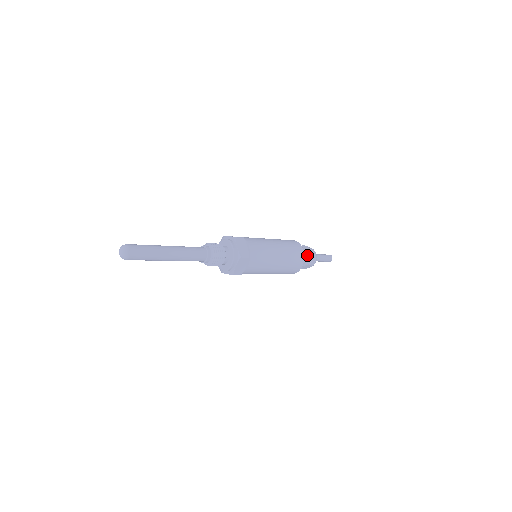
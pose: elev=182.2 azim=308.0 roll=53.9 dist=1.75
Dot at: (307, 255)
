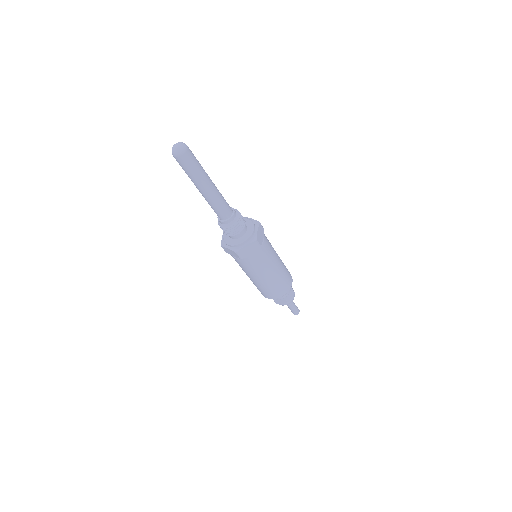
Dot at: occluded
